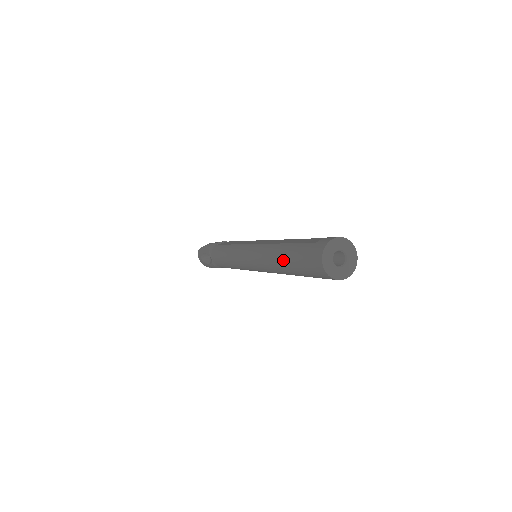
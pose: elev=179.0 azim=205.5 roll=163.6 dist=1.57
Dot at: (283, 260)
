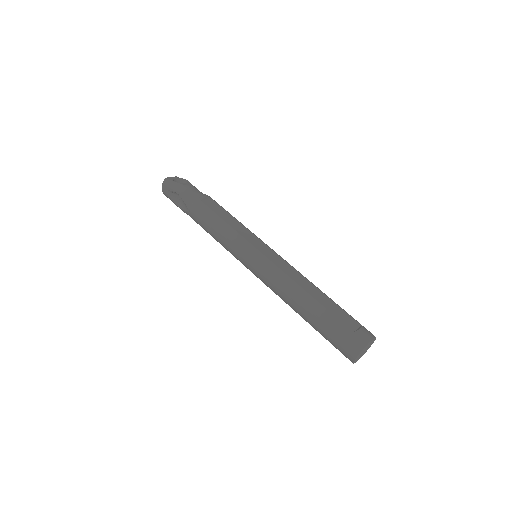
Dot at: (309, 315)
